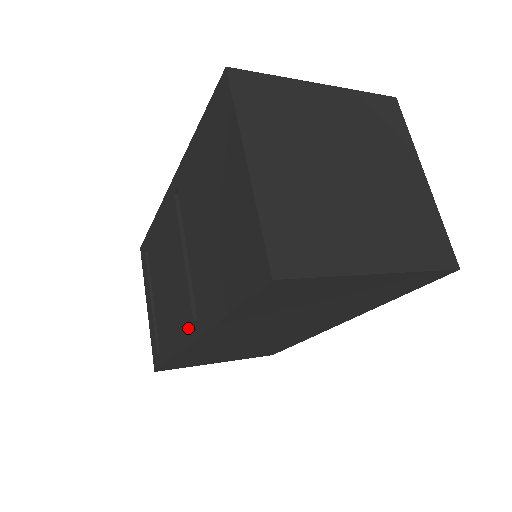
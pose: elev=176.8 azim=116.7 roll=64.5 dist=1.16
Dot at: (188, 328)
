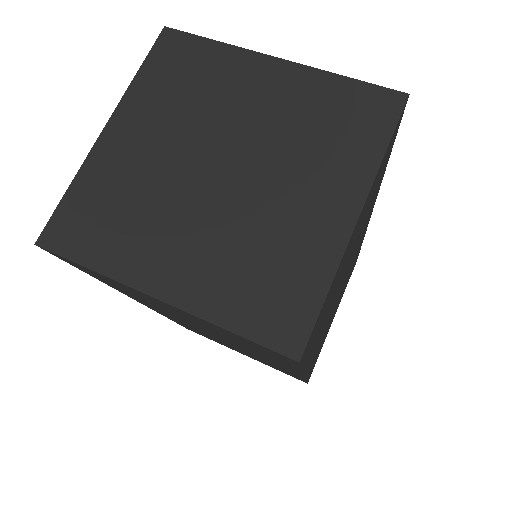
Dot at: occluded
